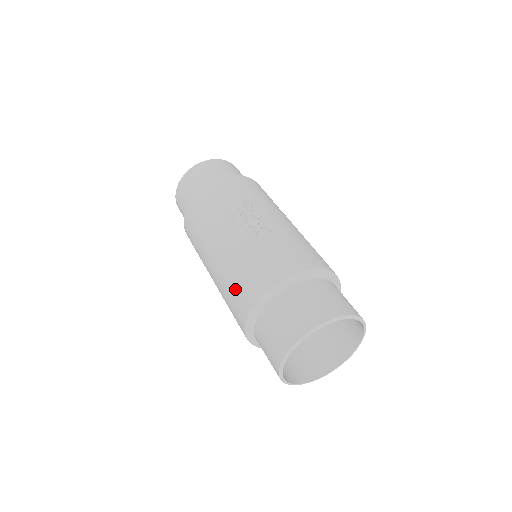
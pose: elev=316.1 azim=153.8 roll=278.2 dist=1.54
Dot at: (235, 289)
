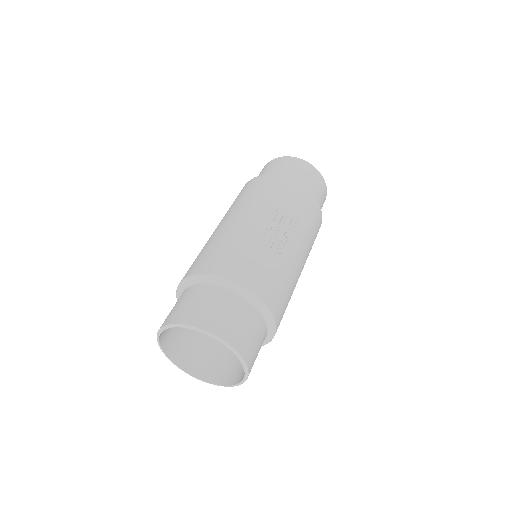
Dot at: (213, 252)
